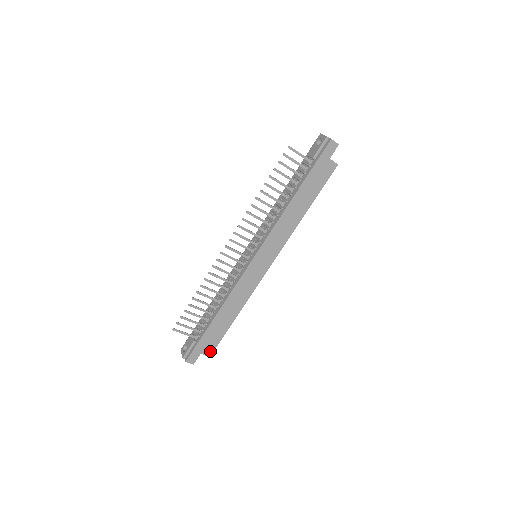
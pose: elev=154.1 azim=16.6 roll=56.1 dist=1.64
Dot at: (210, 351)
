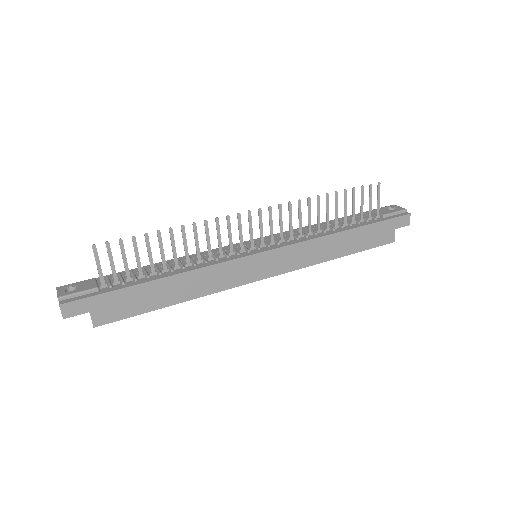
Dot at: (103, 319)
